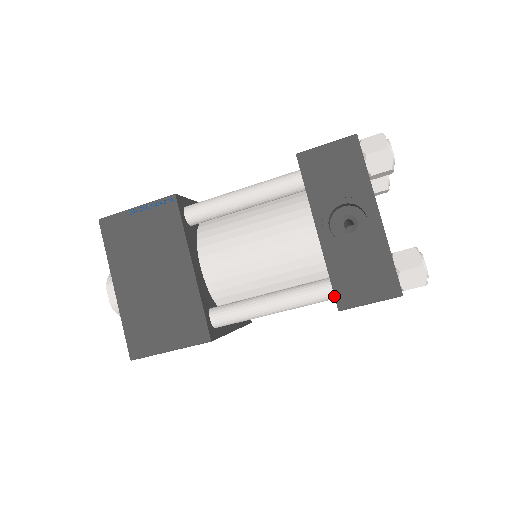
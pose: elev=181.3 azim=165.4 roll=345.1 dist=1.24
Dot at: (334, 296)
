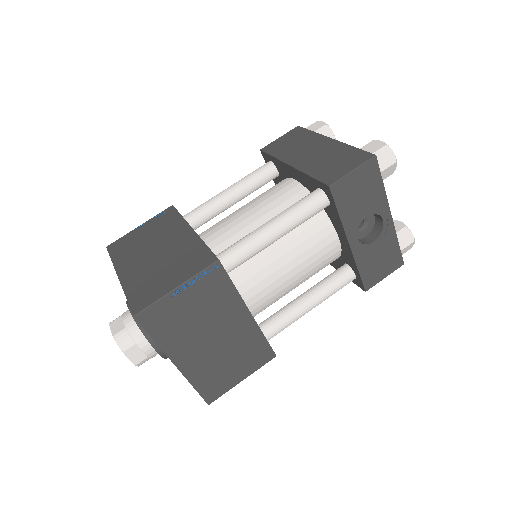
Dot at: (363, 284)
